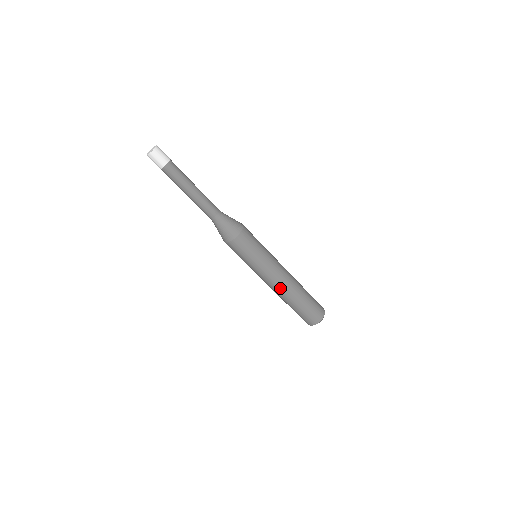
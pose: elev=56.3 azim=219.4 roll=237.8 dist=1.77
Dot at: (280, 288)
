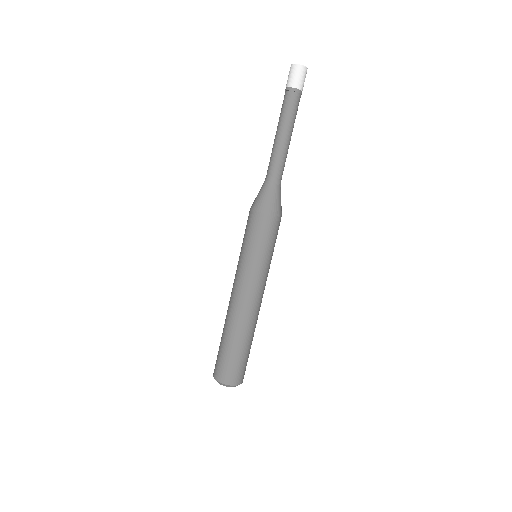
Dot at: (235, 306)
